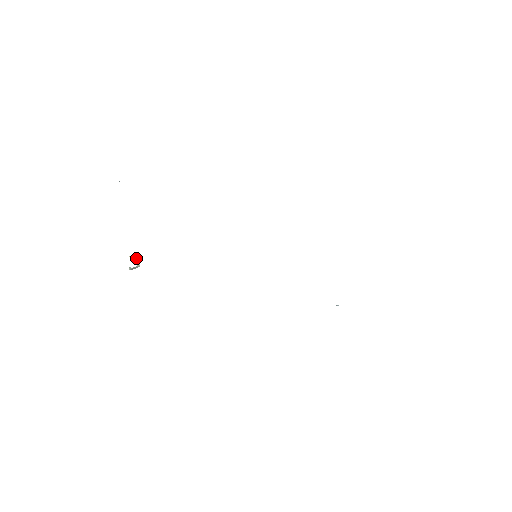
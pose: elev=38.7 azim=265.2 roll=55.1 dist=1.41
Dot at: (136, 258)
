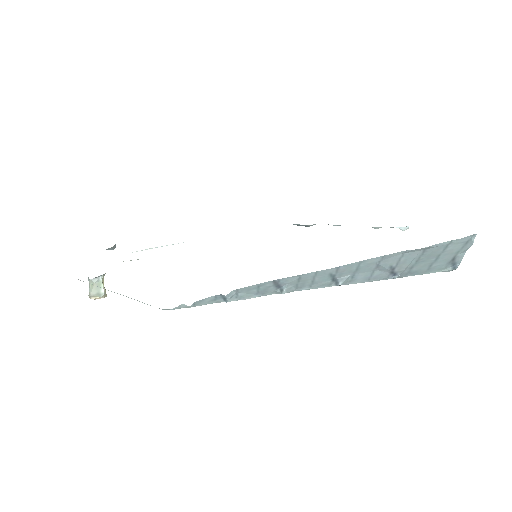
Dot at: occluded
